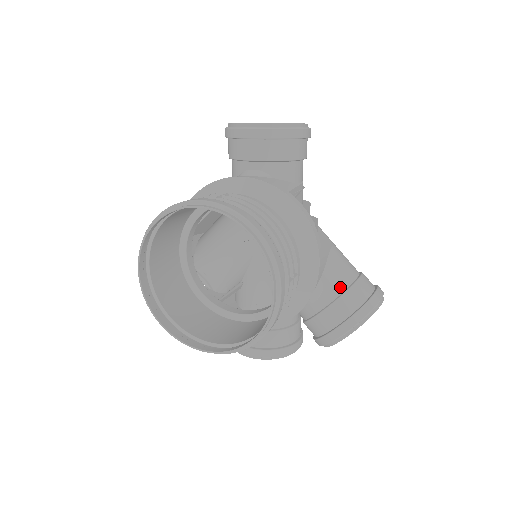
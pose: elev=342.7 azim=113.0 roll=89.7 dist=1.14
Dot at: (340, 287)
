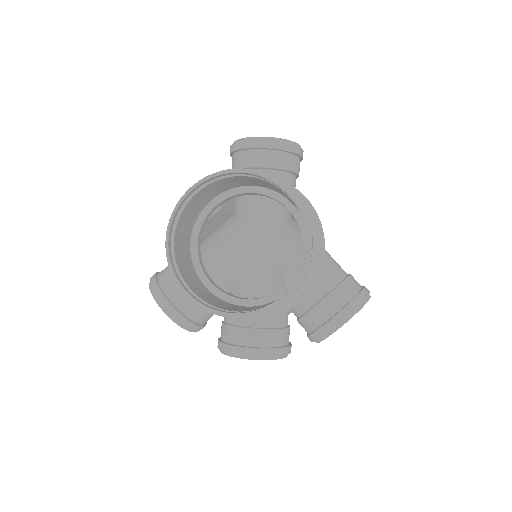
Dot at: (337, 279)
